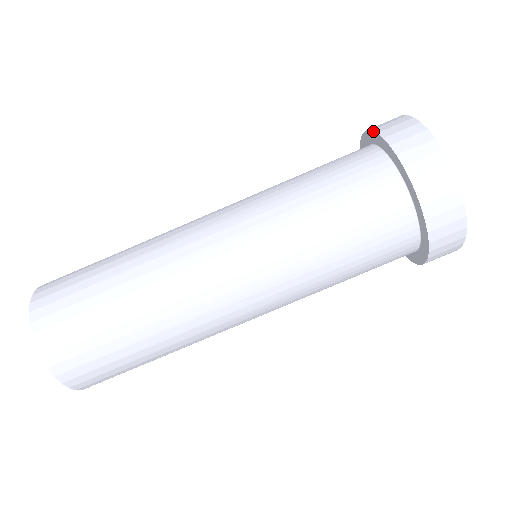
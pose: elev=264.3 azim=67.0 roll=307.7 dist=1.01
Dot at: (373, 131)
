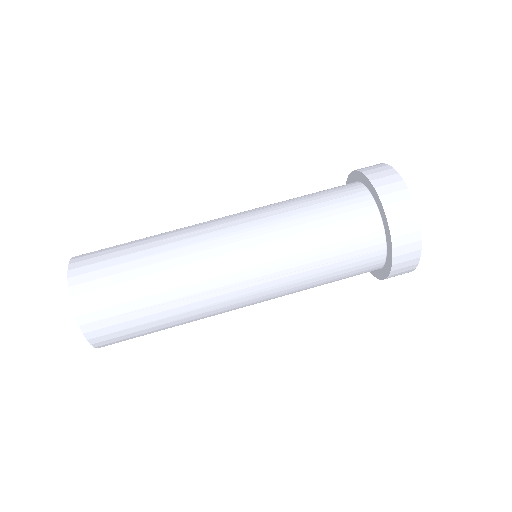
Dot at: (366, 177)
